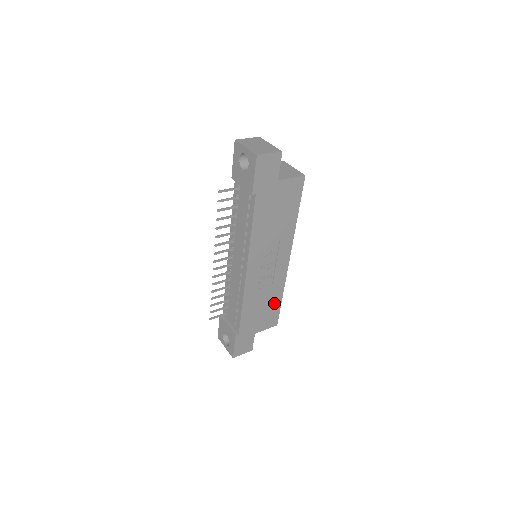
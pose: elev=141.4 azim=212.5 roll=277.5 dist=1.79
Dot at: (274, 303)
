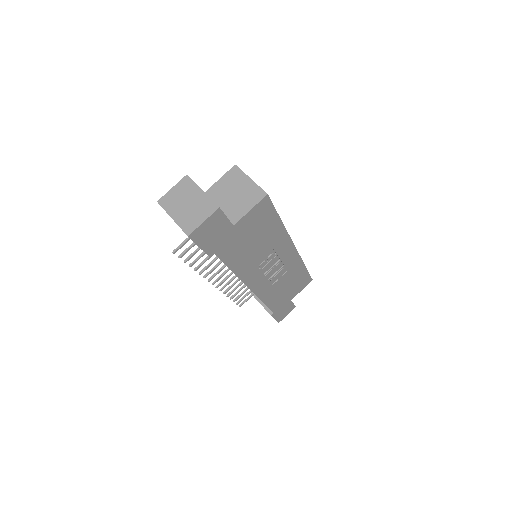
Dot at: (298, 275)
